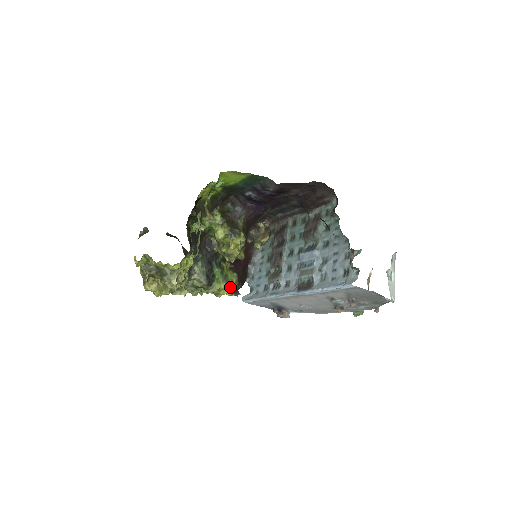
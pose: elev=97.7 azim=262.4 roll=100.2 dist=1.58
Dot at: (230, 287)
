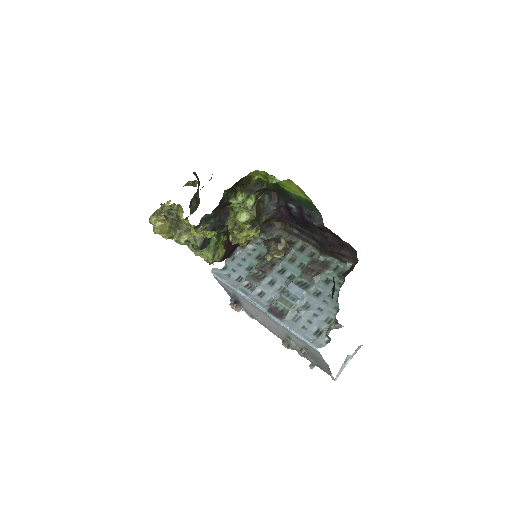
Dot at: (214, 259)
